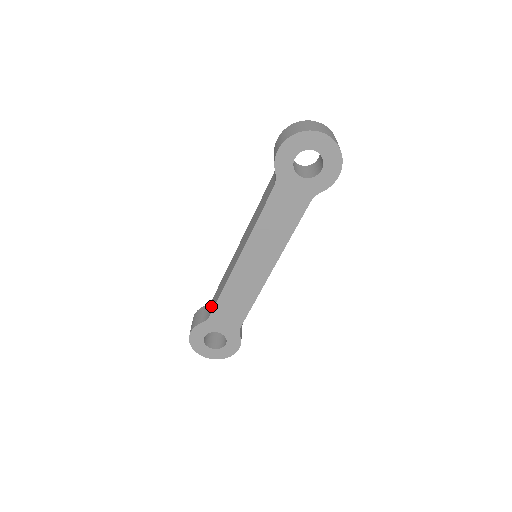
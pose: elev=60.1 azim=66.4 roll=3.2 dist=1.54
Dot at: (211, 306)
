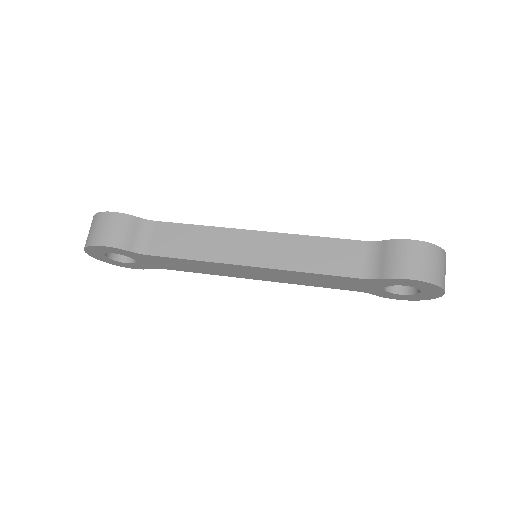
Dot at: (153, 238)
